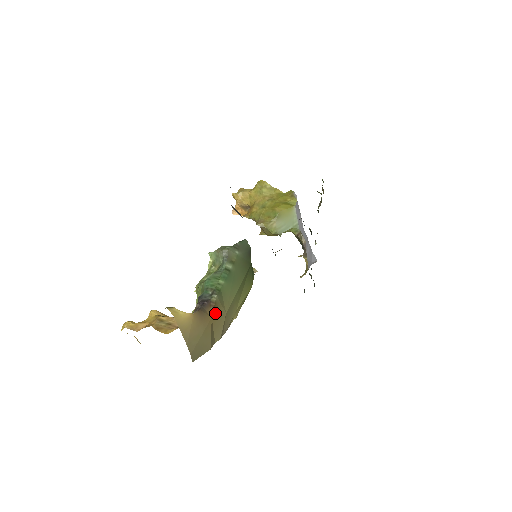
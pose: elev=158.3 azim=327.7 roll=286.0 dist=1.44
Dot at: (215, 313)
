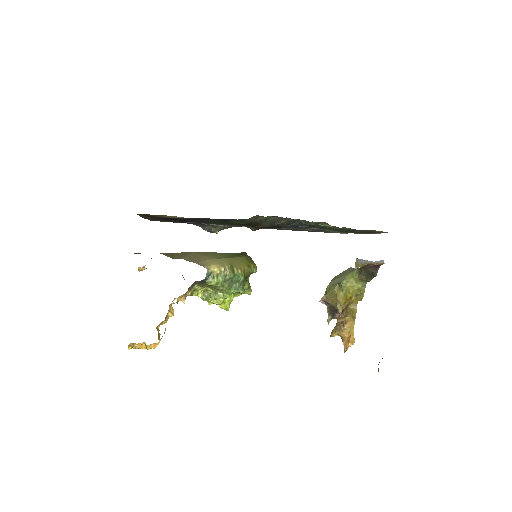
Dot at: occluded
